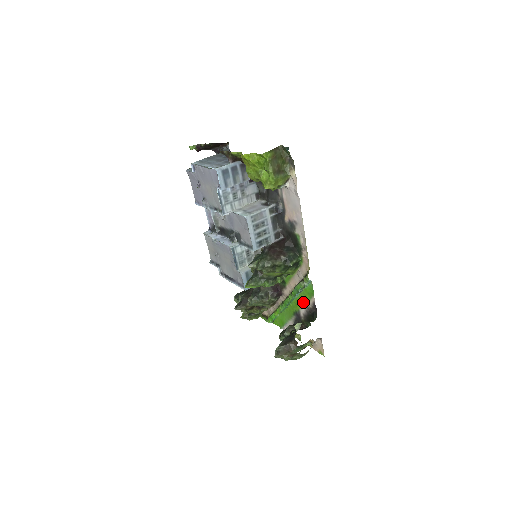
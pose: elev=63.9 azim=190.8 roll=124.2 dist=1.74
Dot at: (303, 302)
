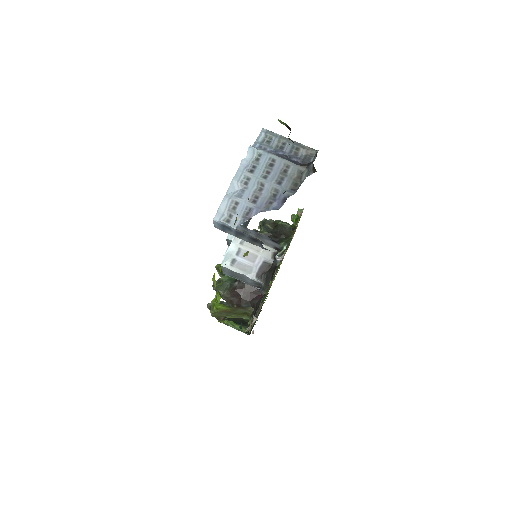
Dot at: (257, 315)
